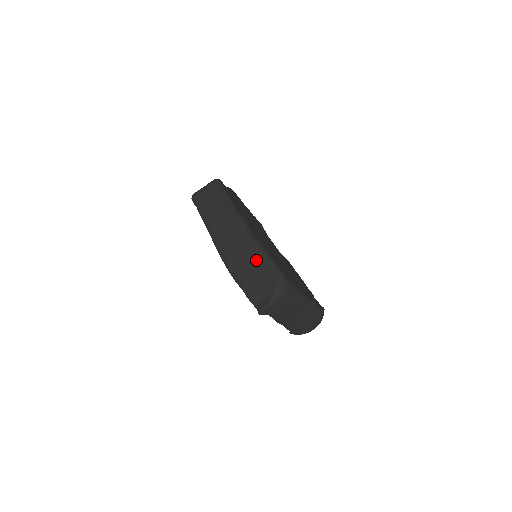
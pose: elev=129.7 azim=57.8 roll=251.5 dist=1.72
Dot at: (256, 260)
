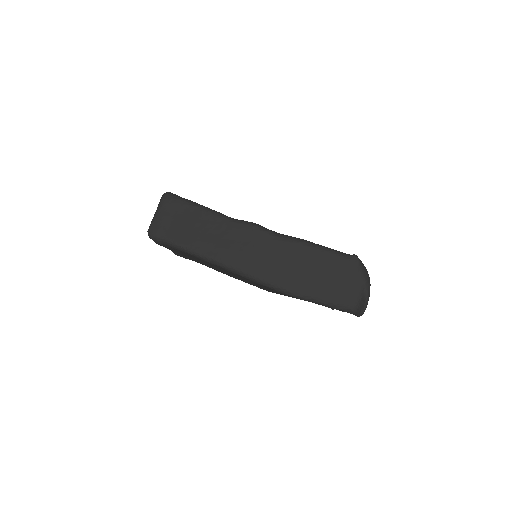
Dot at: (314, 261)
